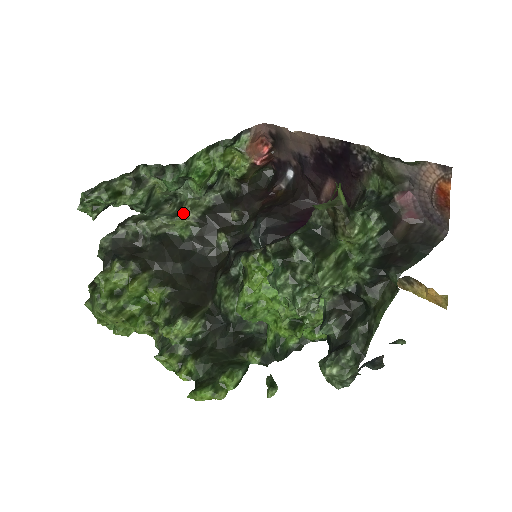
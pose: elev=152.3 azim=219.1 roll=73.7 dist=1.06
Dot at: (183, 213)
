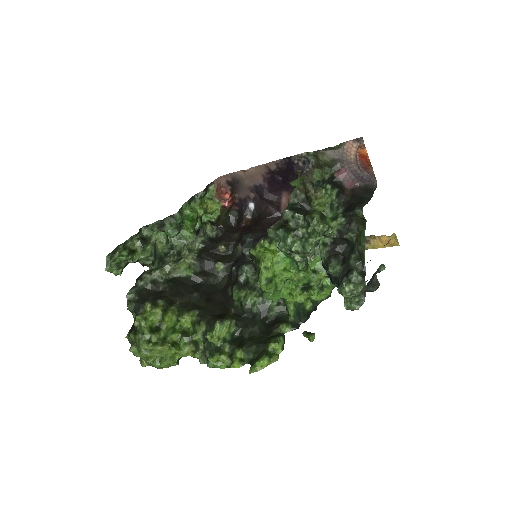
Dot at: (183, 257)
